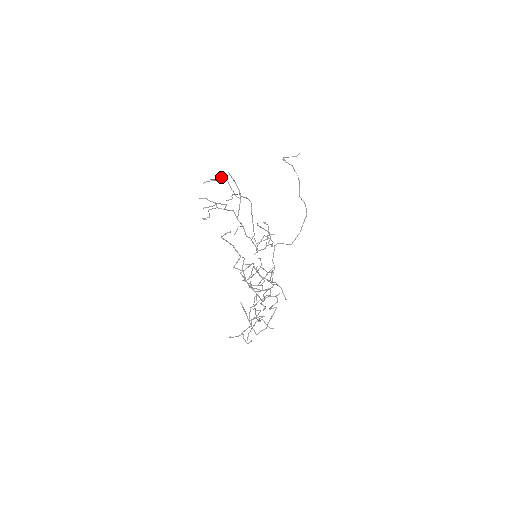
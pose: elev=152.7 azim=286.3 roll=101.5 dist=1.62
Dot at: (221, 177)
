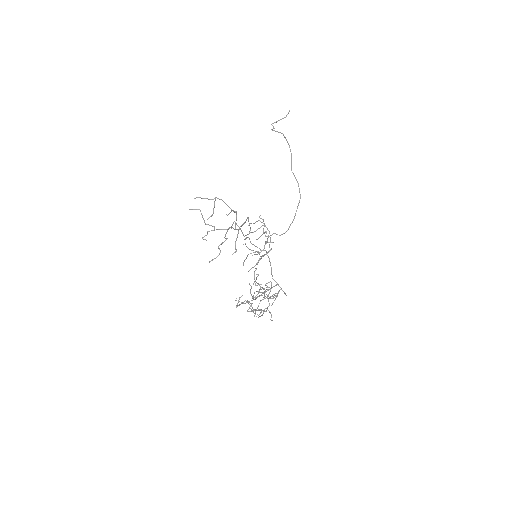
Dot at: (215, 200)
